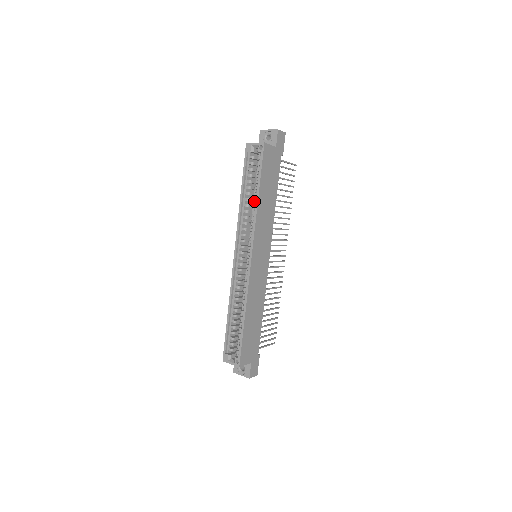
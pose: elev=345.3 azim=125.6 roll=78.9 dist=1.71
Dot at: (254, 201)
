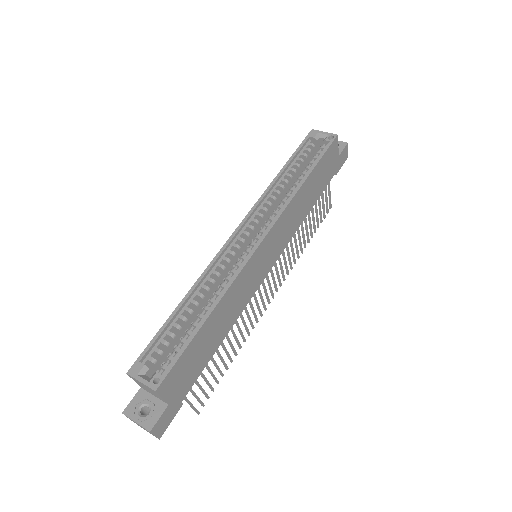
Dot at: (293, 187)
